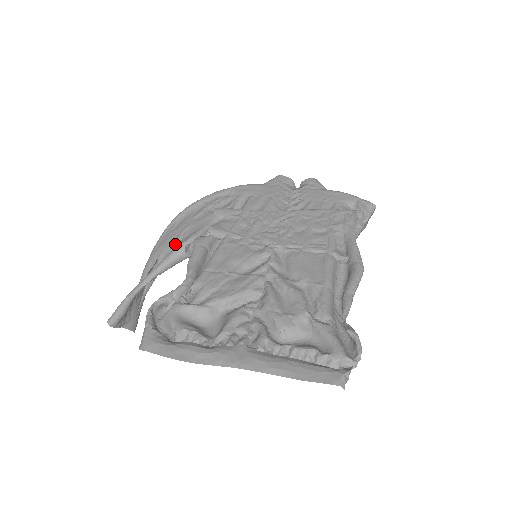
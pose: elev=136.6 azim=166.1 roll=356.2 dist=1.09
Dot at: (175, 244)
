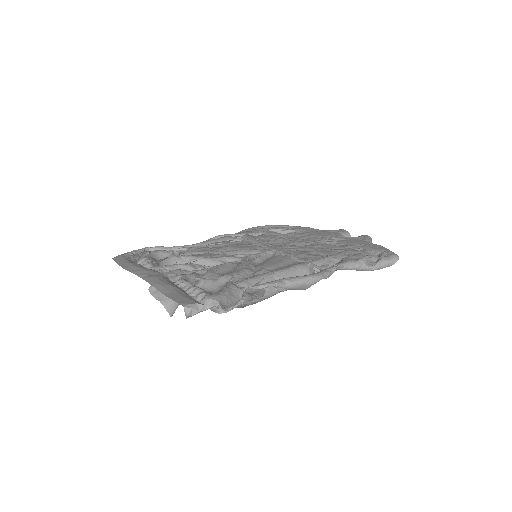
Dot at: occluded
